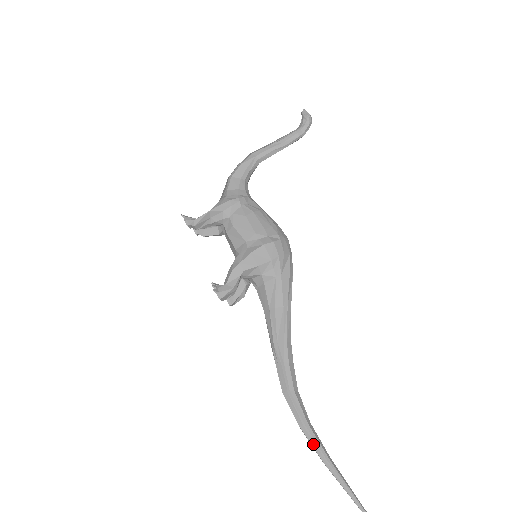
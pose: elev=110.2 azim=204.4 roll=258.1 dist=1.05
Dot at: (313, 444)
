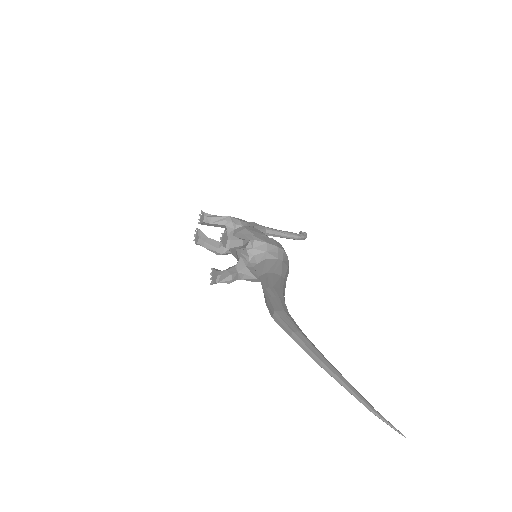
Dot at: (310, 346)
